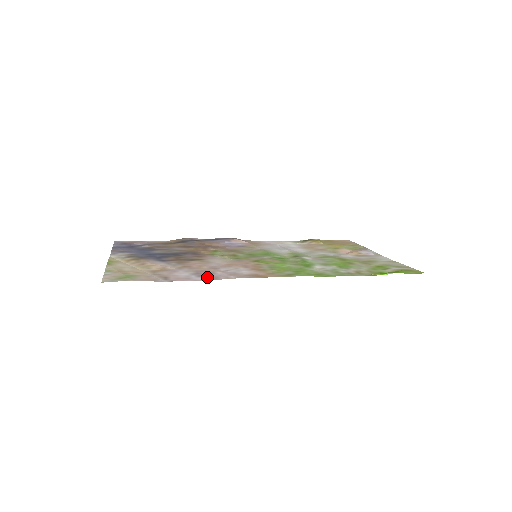
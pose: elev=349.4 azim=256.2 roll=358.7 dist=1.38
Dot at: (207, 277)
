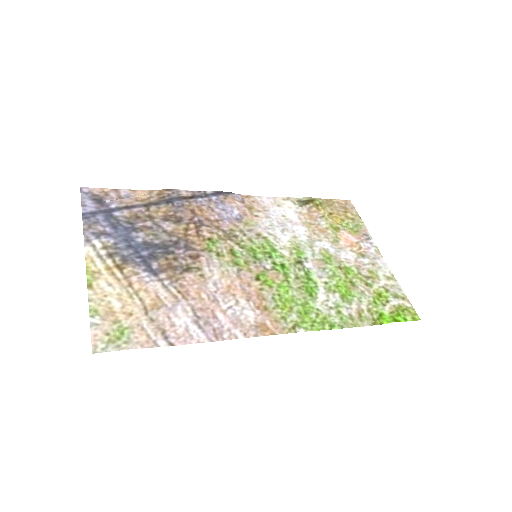
Dot at: (210, 332)
